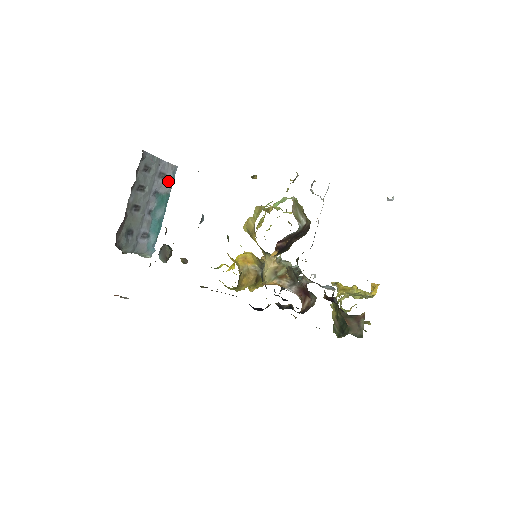
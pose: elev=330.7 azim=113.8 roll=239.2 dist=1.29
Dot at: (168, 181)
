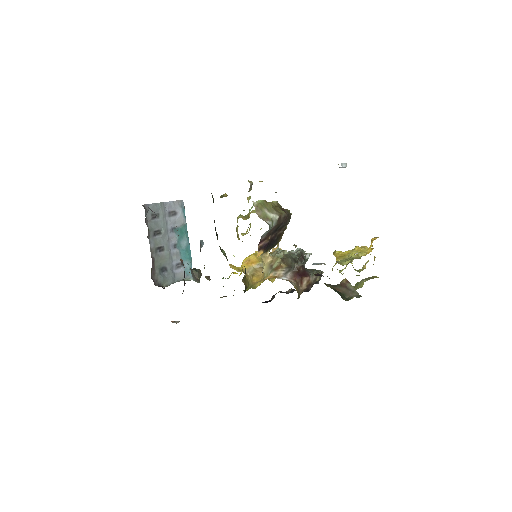
Dot at: (180, 215)
